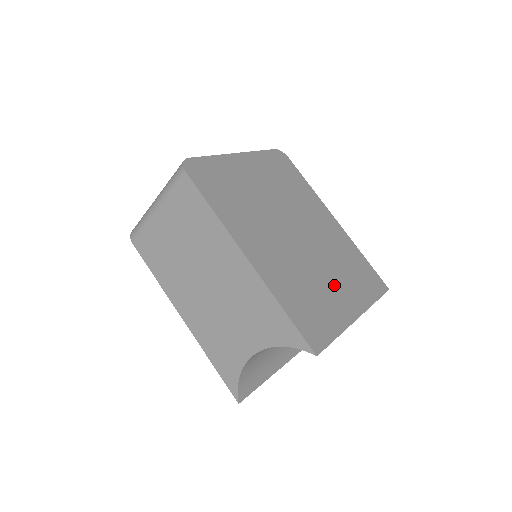
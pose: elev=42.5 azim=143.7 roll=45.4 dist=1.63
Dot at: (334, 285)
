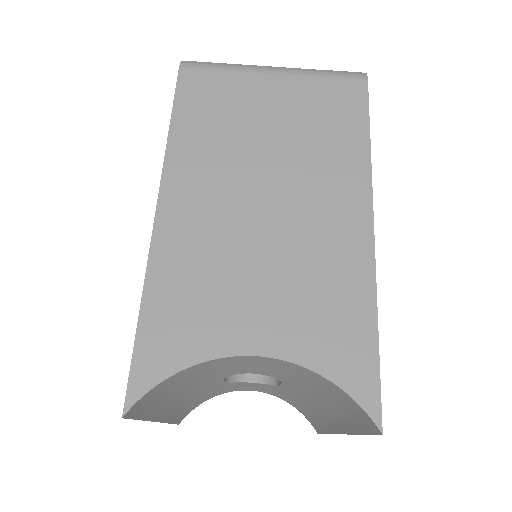
Dot at: occluded
